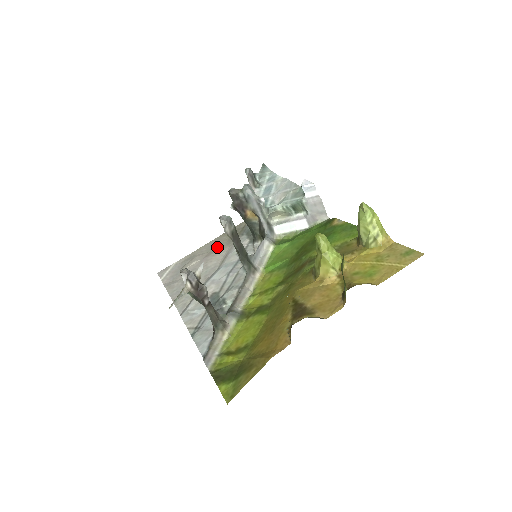
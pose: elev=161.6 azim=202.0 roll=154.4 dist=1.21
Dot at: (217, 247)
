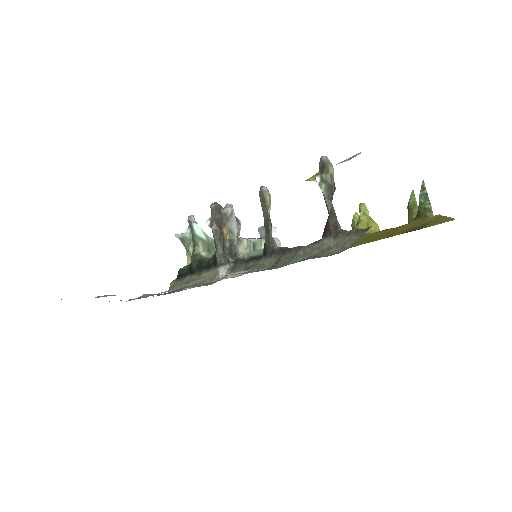
Dot at: occluded
